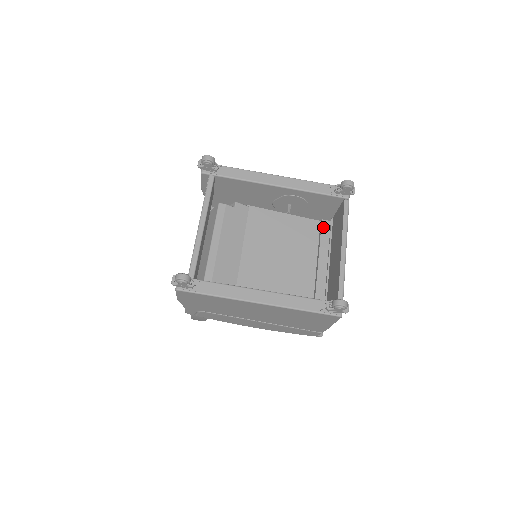
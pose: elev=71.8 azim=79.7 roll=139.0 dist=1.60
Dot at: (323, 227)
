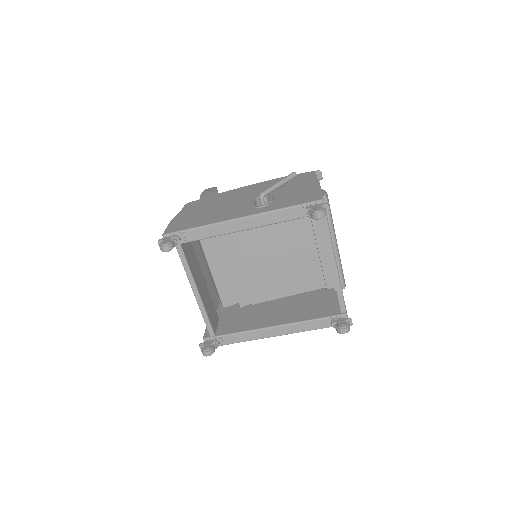
Dot at: occluded
